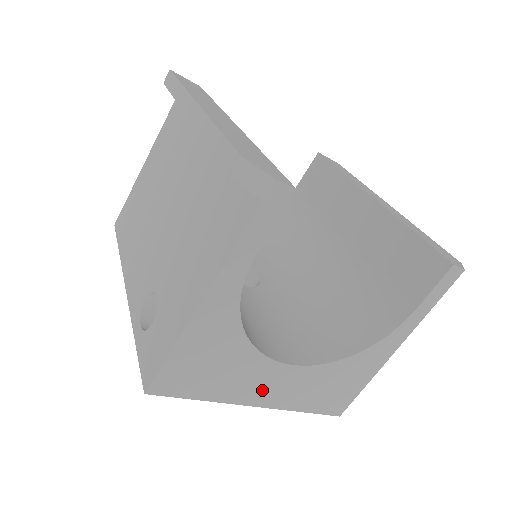
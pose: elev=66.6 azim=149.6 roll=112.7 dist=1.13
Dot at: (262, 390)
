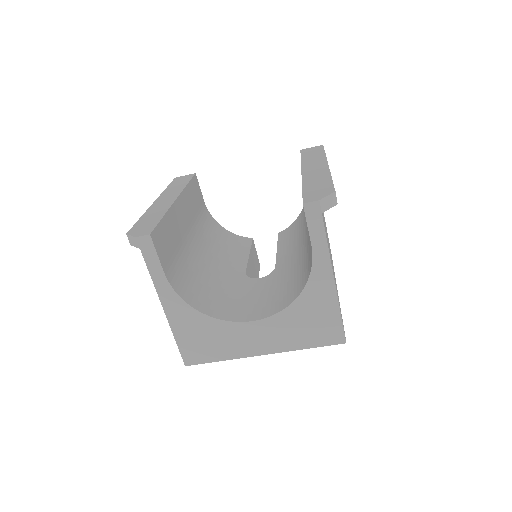
Dot at: (255, 343)
